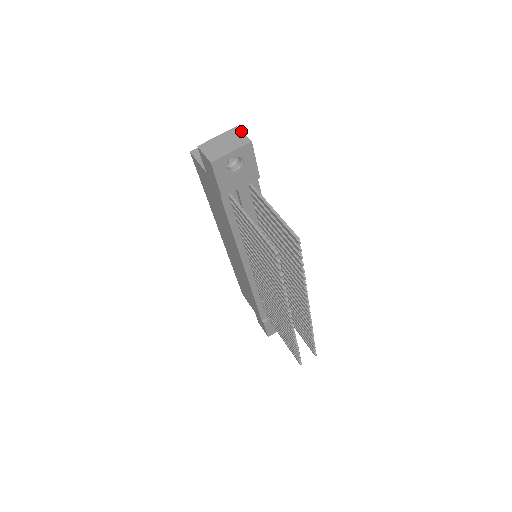
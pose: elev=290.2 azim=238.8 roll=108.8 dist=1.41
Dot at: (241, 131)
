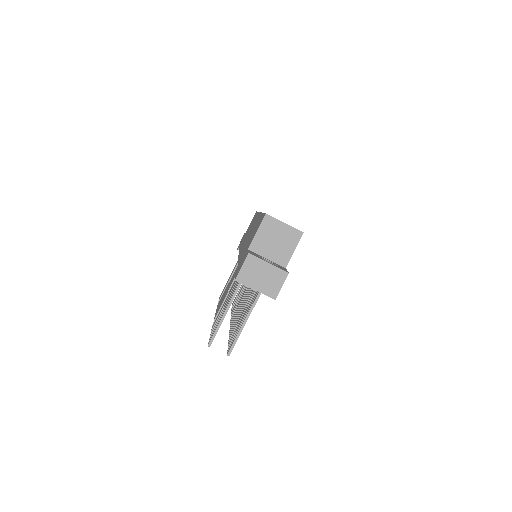
Dot at: occluded
